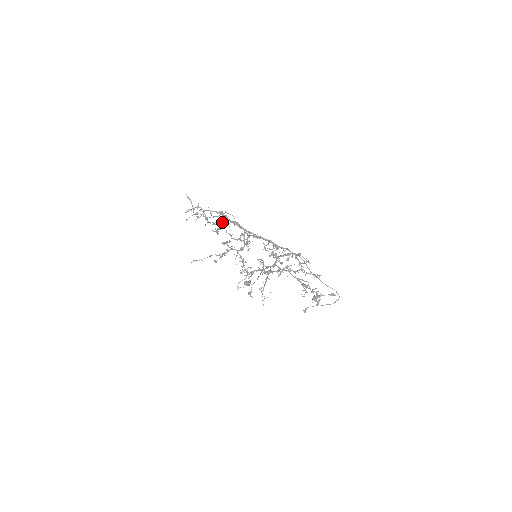
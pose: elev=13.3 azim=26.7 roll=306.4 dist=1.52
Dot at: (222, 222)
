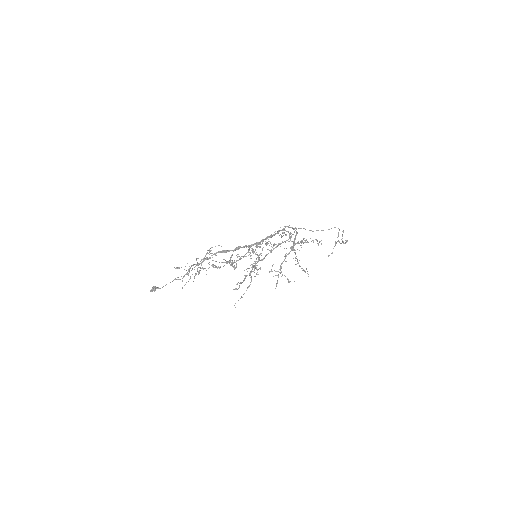
Dot at: occluded
